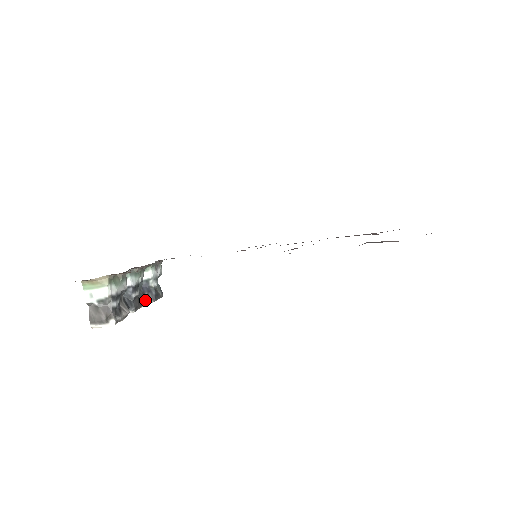
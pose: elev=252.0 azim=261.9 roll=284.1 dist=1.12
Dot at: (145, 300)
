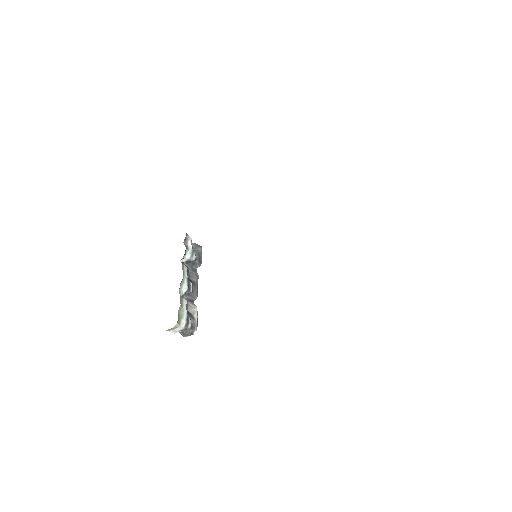
Dot at: (196, 275)
